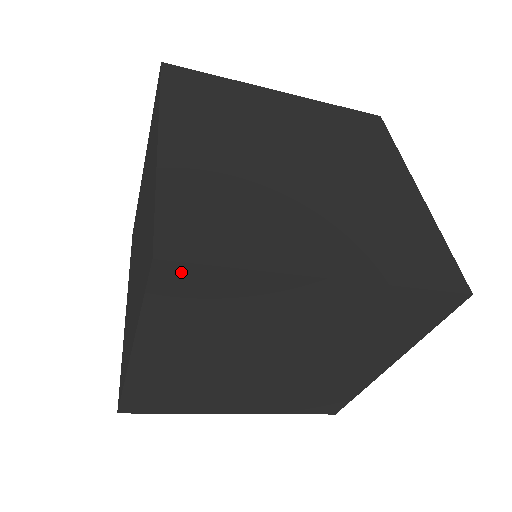
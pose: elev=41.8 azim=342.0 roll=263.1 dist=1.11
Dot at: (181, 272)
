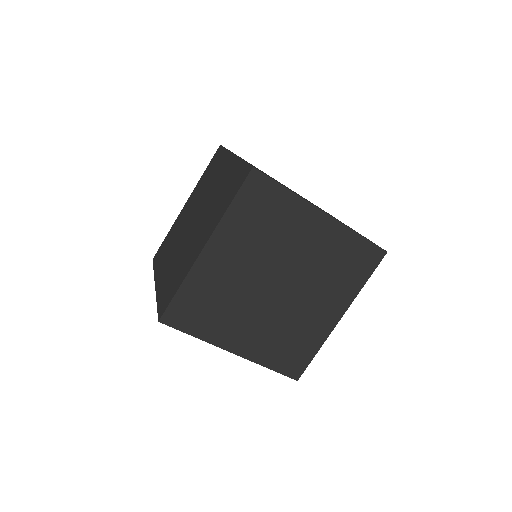
Dot at: (261, 181)
